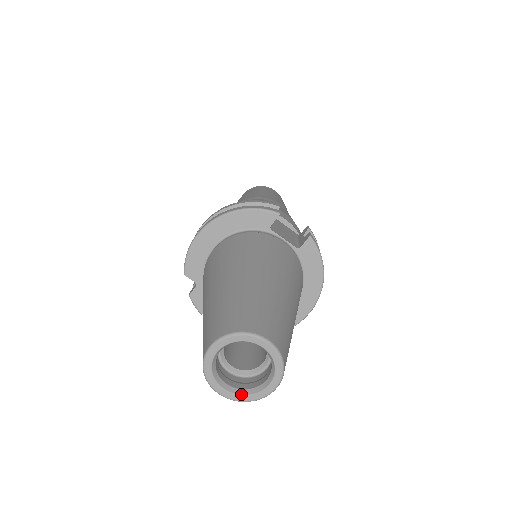
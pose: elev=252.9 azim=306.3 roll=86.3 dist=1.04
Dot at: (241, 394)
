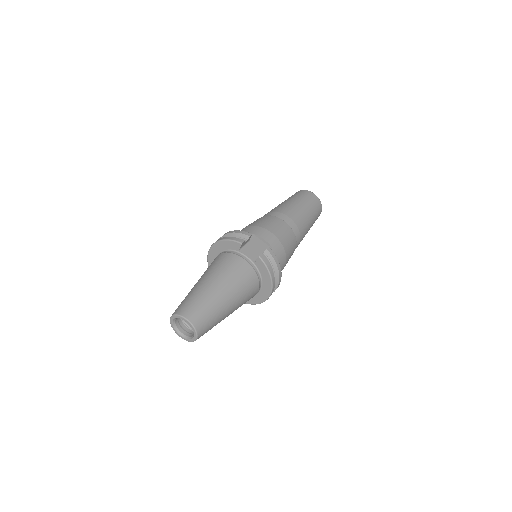
Dot at: (186, 338)
